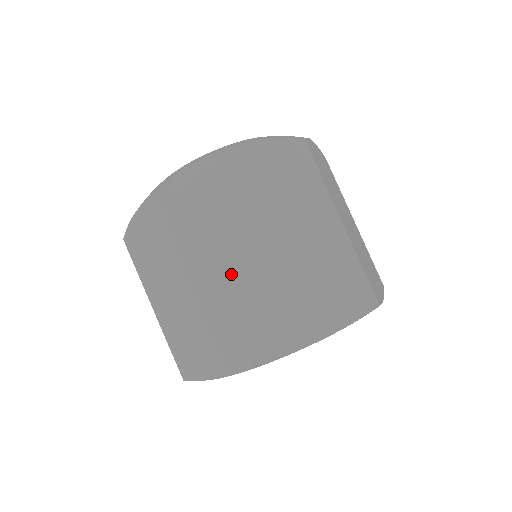
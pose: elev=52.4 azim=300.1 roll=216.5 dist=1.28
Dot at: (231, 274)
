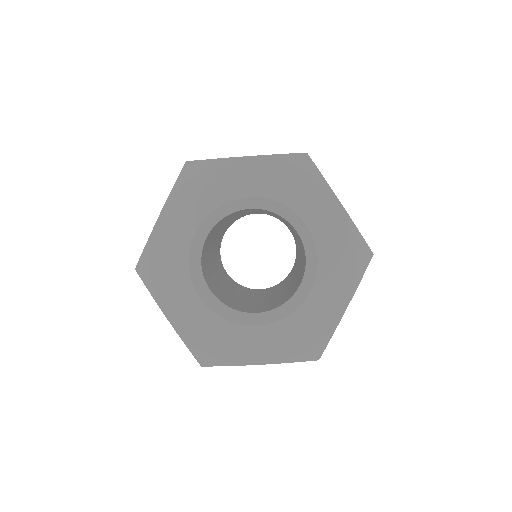
Dot at: occluded
